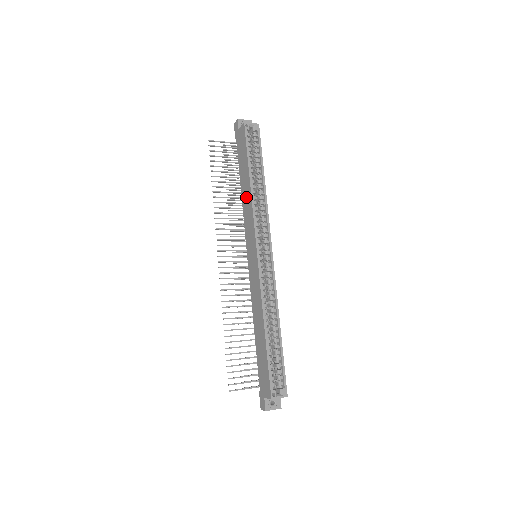
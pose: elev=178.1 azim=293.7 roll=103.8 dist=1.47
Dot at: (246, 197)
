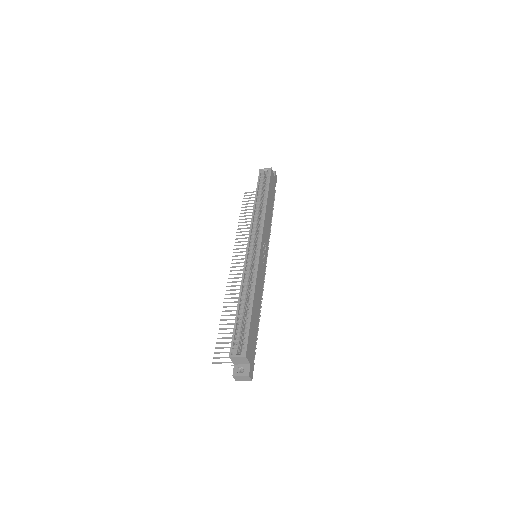
Dot at: occluded
